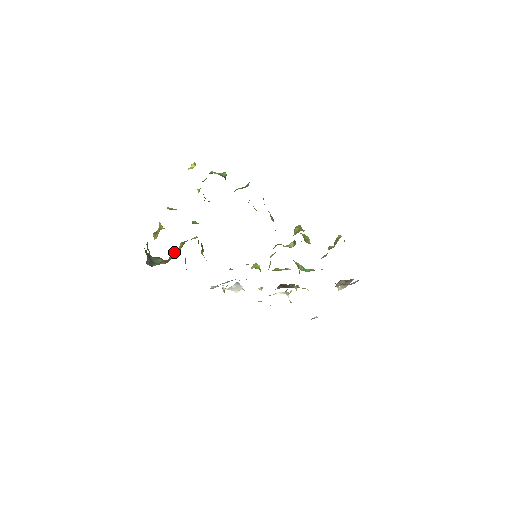
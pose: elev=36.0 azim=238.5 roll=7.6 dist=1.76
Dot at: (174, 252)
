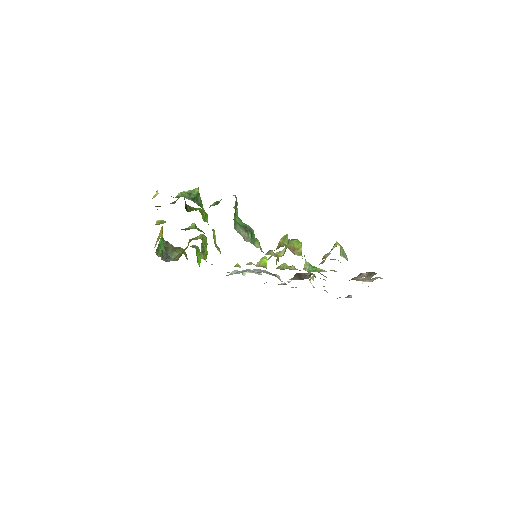
Dot at: (184, 249)
